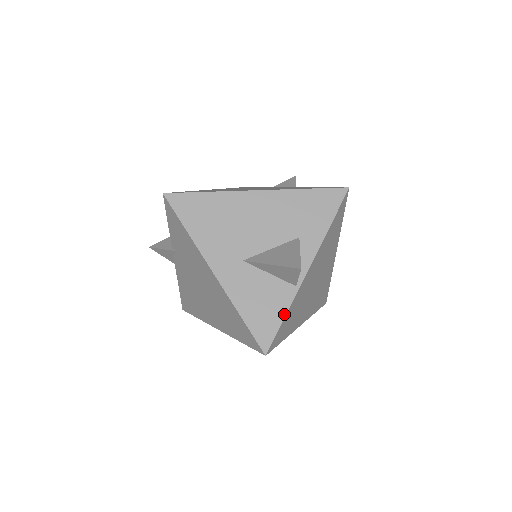
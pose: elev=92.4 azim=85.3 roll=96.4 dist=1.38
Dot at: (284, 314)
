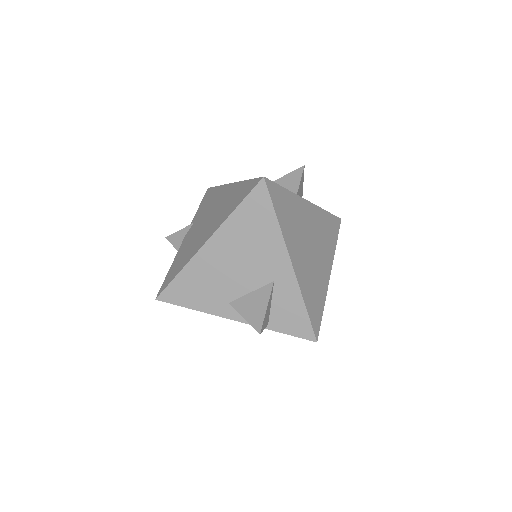
Dot at: (284, 188)
